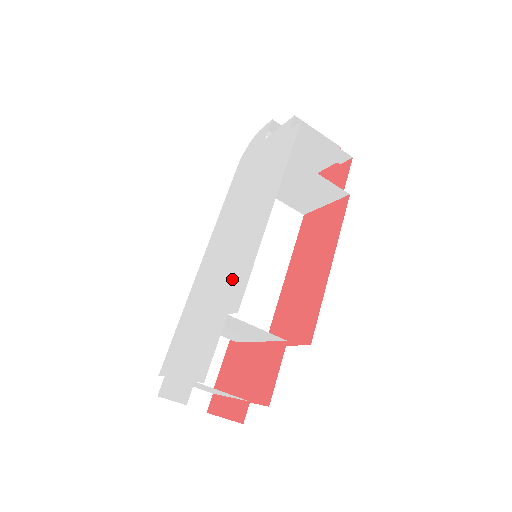
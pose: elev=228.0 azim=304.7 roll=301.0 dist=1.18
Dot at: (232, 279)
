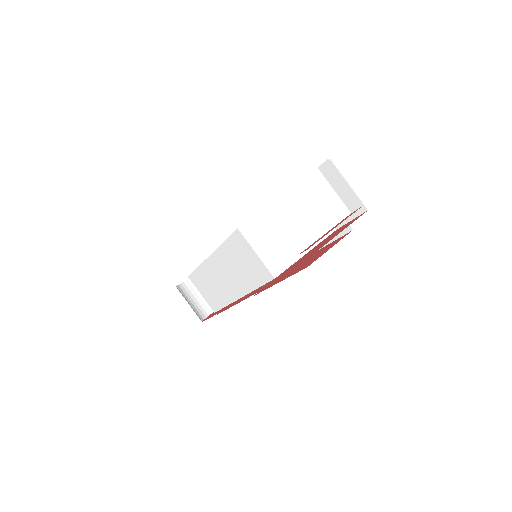
Dot at: occluded
